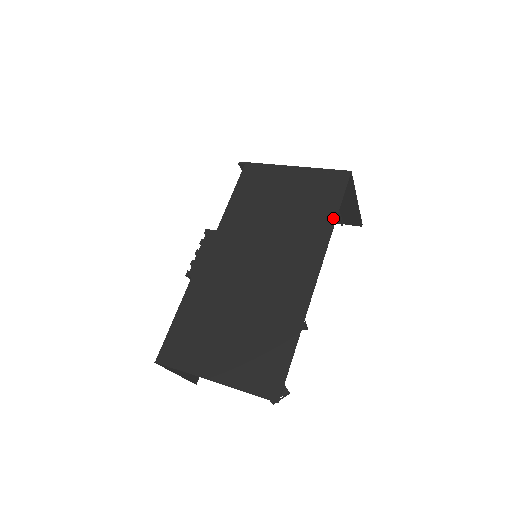
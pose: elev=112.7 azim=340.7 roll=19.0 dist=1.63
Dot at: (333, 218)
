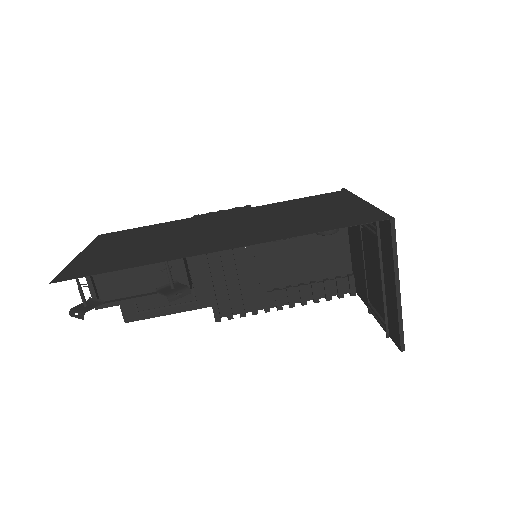
Dot at: (310, 232)
